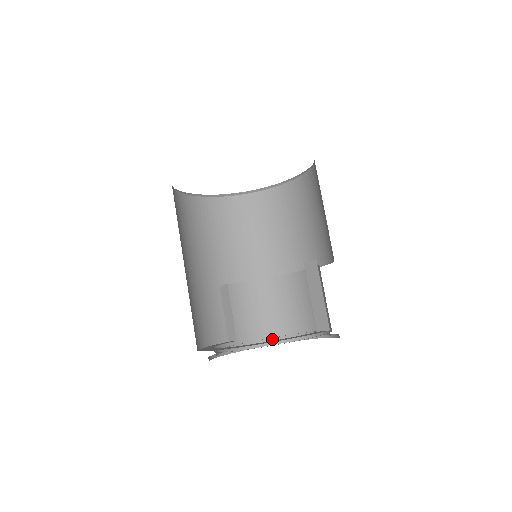
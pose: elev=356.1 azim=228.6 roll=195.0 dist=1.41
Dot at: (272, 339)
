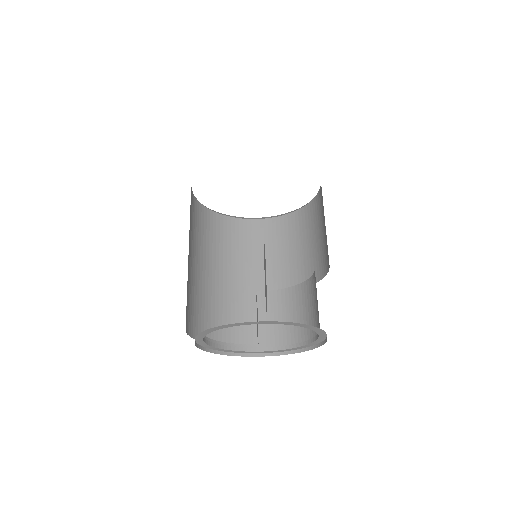
Dot at: (293, 345)
